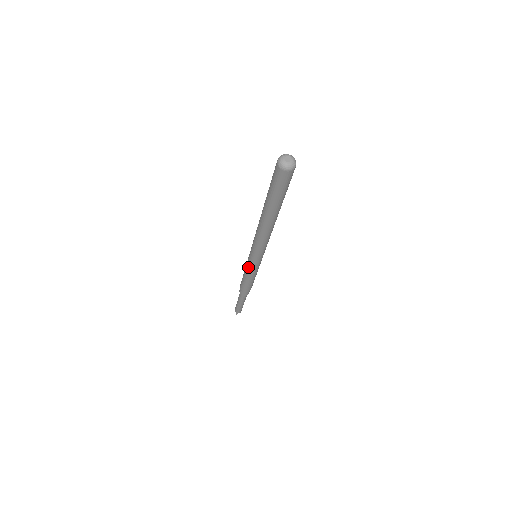
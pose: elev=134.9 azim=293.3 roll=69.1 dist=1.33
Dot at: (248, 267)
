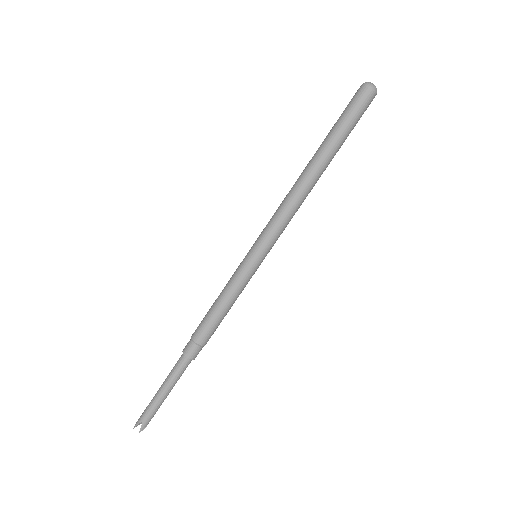
Dot at: (242, 277)
